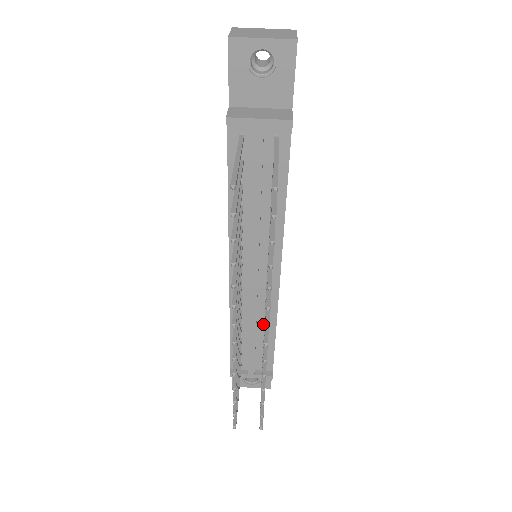
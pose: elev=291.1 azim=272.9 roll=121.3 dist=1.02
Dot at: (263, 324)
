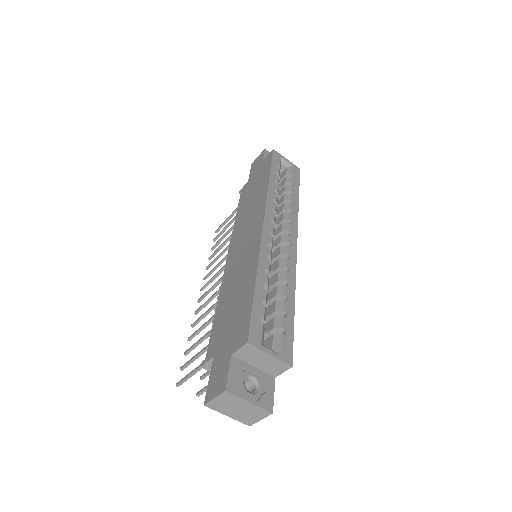
Dot at: occluded
